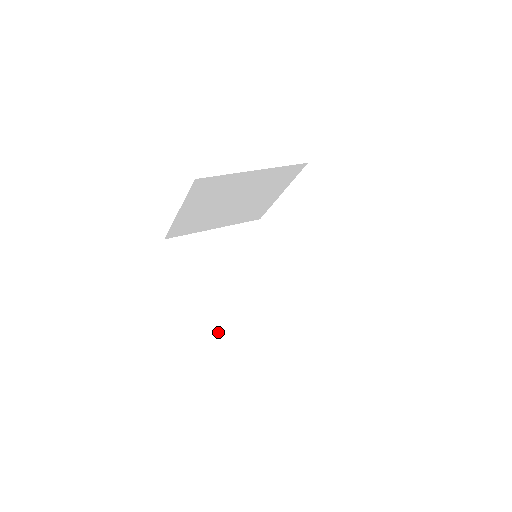
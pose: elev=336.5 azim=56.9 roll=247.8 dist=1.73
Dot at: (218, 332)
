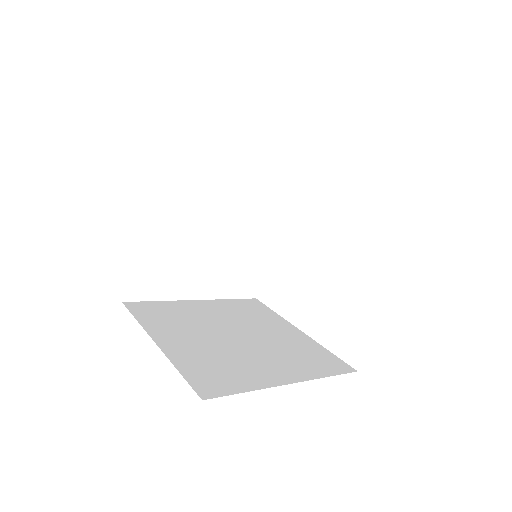
Dot at: (224, 384)
